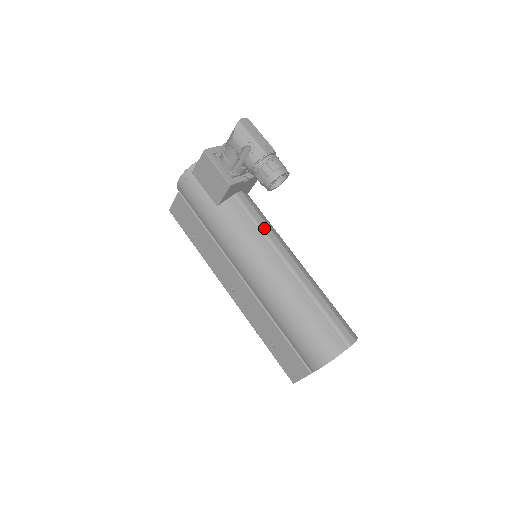
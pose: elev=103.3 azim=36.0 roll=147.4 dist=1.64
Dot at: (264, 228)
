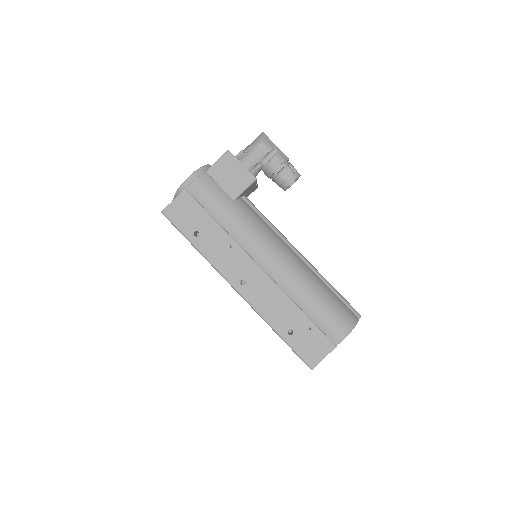
Dot at: (273, 225)
